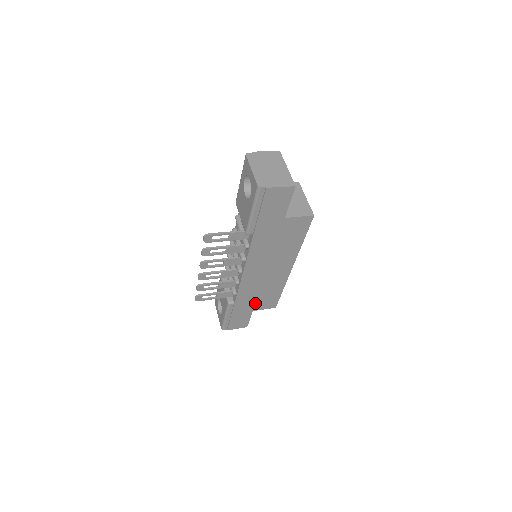
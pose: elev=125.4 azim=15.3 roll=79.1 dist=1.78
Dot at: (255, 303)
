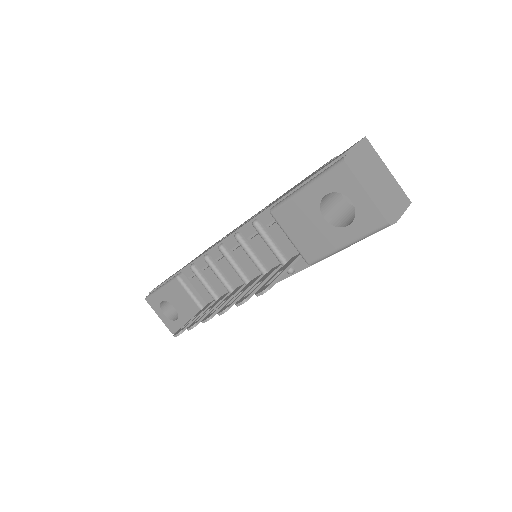
Dot at: occluded
